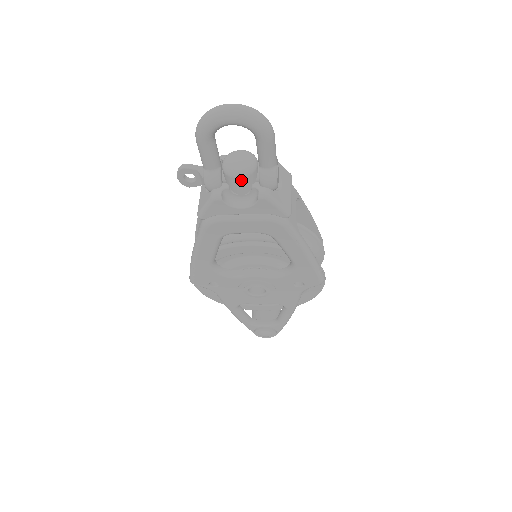
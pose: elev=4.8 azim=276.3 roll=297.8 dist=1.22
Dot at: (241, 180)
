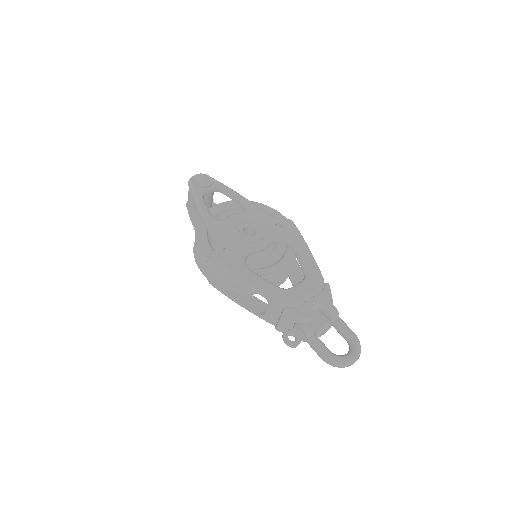
Dot at: occluded
